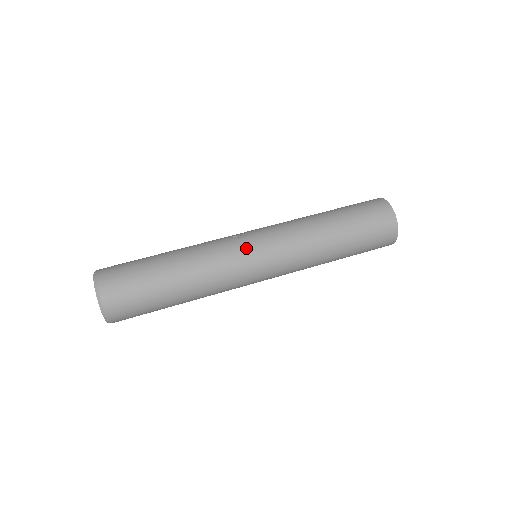
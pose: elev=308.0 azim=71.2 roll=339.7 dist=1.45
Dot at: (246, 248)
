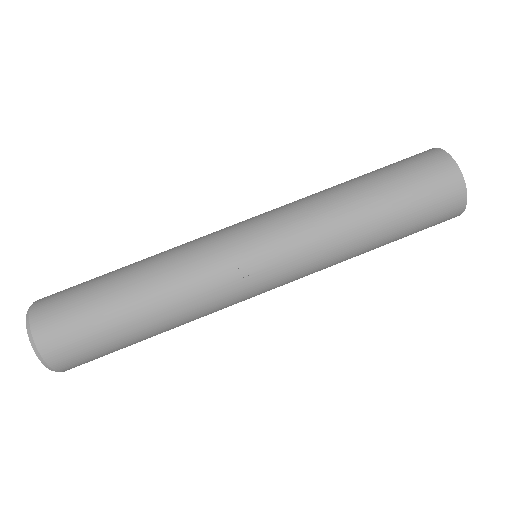
Dot at: (249, 286)
